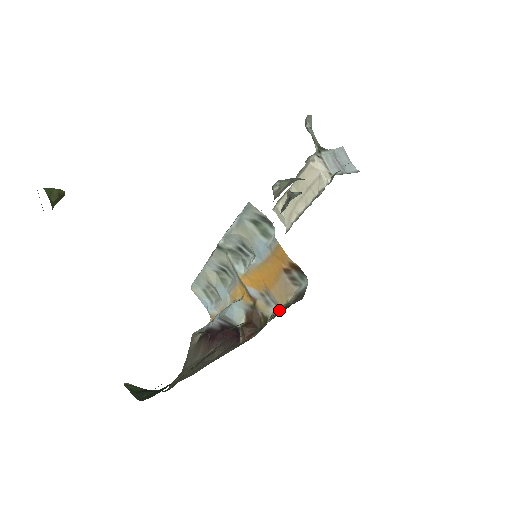
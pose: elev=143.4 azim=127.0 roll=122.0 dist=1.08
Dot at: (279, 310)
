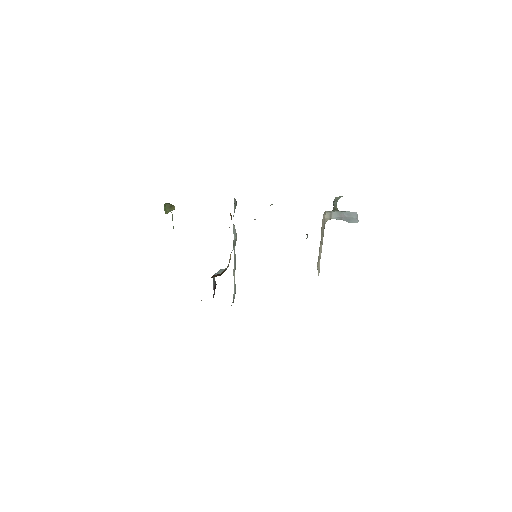
Dot at: occluded
